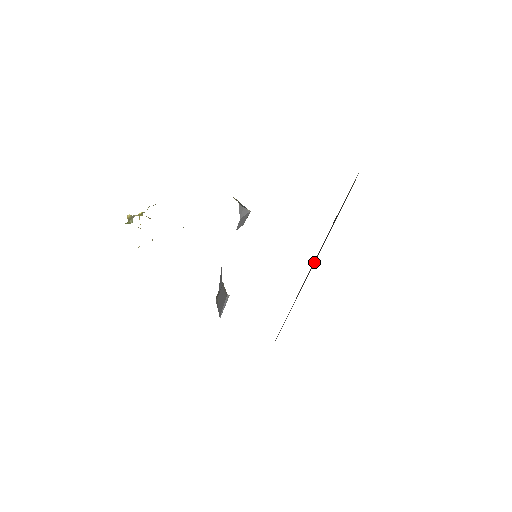
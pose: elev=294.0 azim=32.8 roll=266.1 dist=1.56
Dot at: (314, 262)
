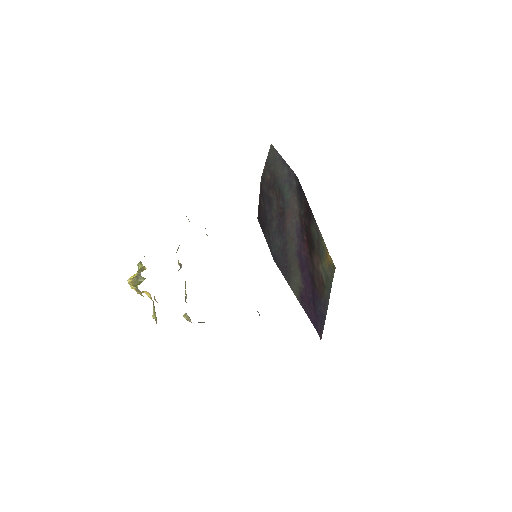
Dot at: (295, 236)
